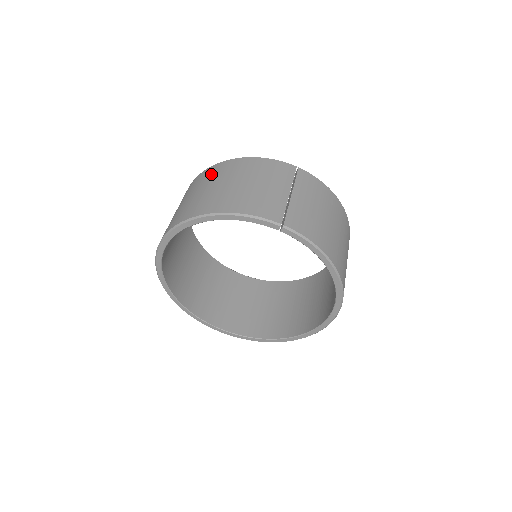
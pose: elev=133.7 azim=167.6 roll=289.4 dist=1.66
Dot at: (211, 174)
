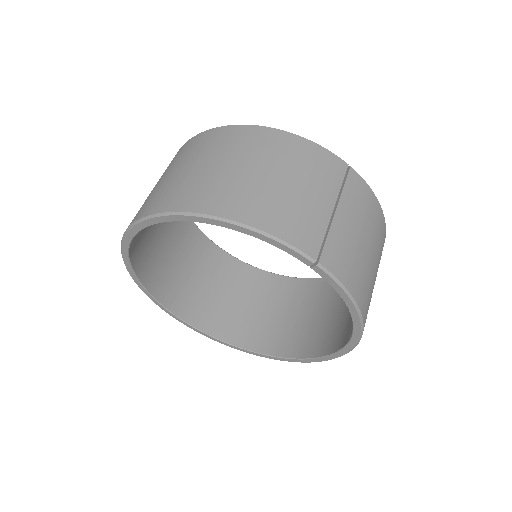
Dot at: (228, 141)
